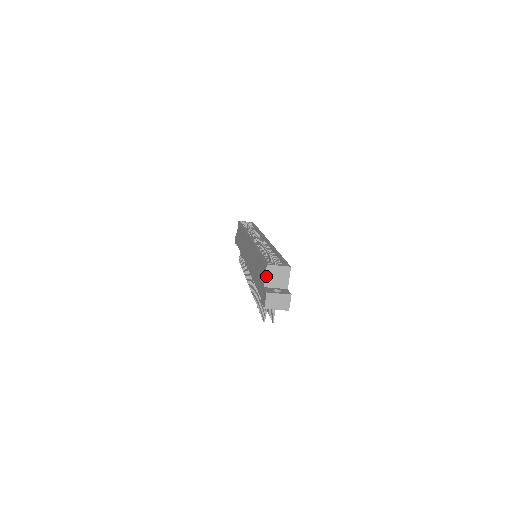
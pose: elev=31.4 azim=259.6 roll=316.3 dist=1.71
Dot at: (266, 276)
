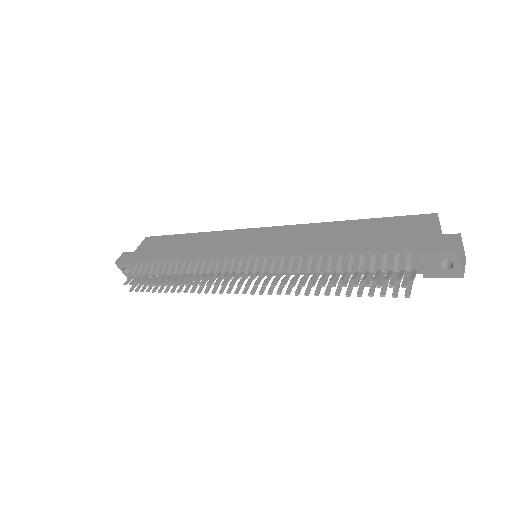
Dot at: (435, 225)
